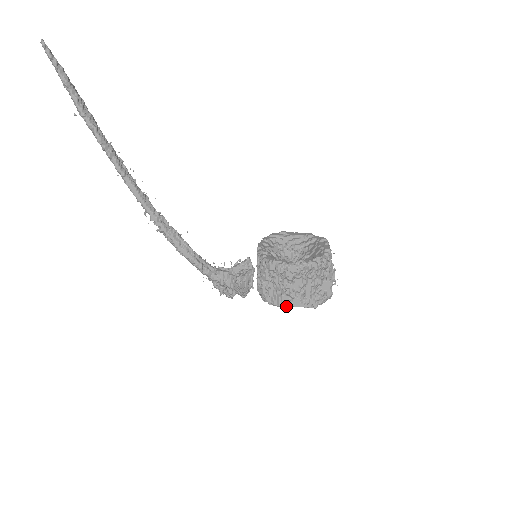
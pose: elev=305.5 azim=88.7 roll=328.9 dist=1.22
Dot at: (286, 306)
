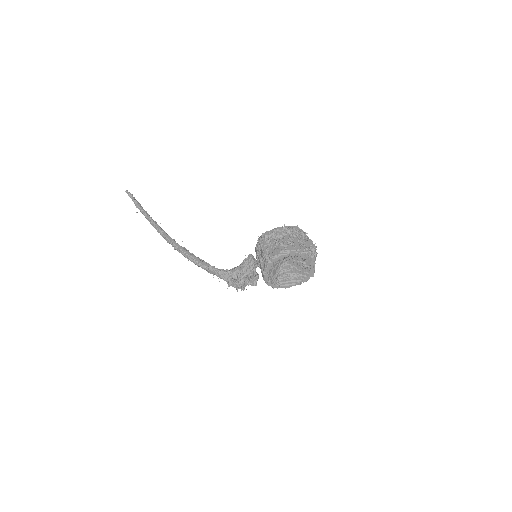
Dot at: (284, 254)
